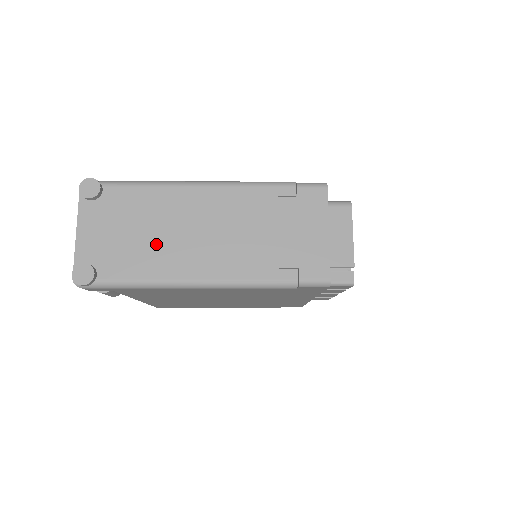
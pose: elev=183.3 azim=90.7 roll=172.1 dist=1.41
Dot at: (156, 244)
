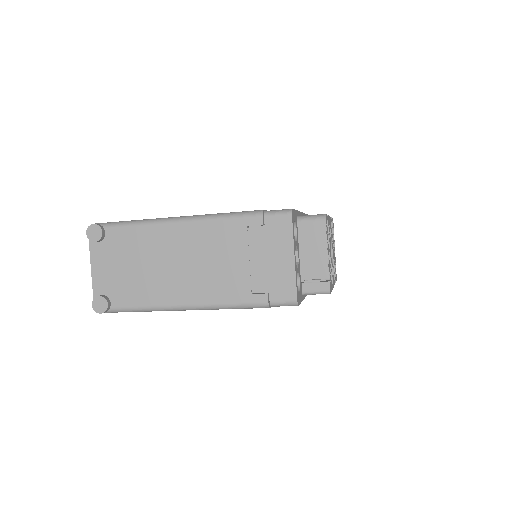
Dot at: (151, 276)
